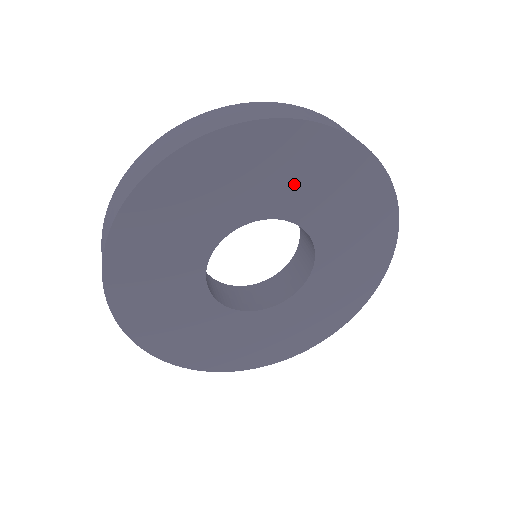
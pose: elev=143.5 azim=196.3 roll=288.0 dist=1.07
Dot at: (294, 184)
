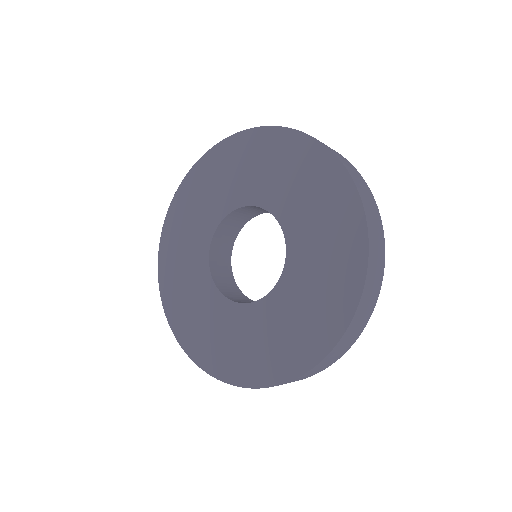
Dot at: (237, 179)
